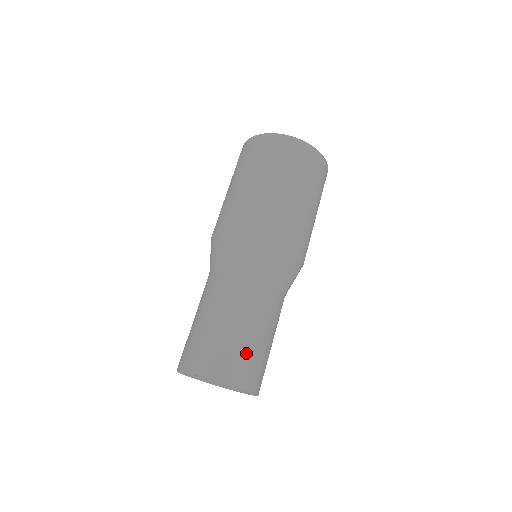
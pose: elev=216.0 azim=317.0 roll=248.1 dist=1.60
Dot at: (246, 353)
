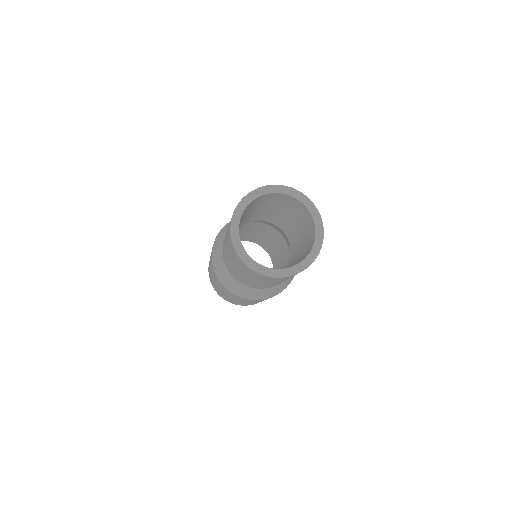
Dot at: occluded
